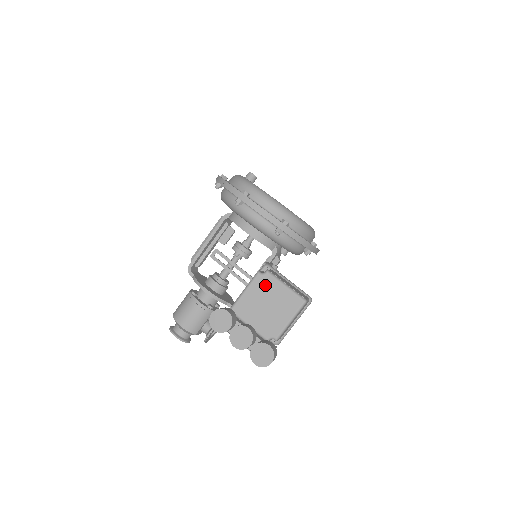
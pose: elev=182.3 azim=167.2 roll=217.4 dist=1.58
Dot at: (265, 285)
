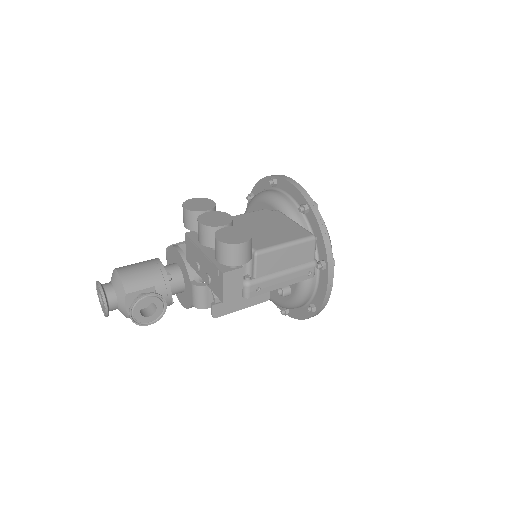
Dot at: (270, 216)
